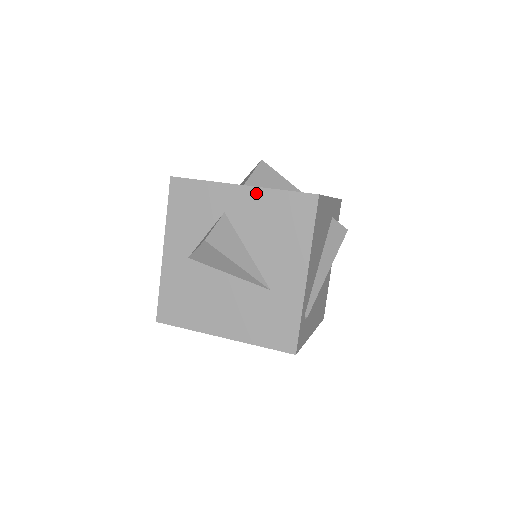
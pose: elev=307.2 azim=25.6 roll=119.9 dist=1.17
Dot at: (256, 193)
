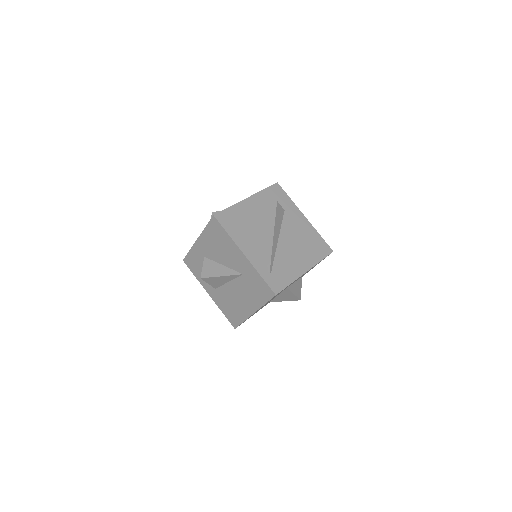
Dot at: (202, 238)
